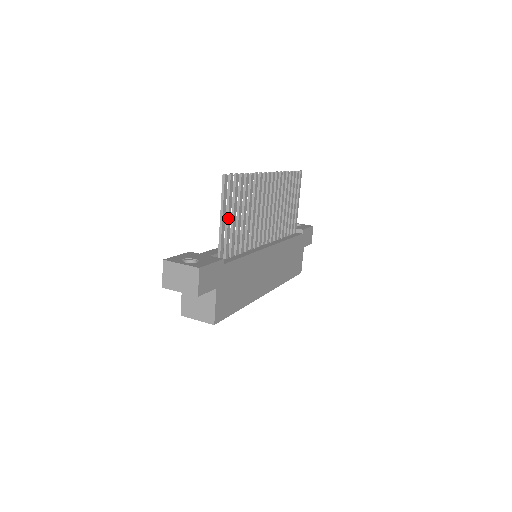
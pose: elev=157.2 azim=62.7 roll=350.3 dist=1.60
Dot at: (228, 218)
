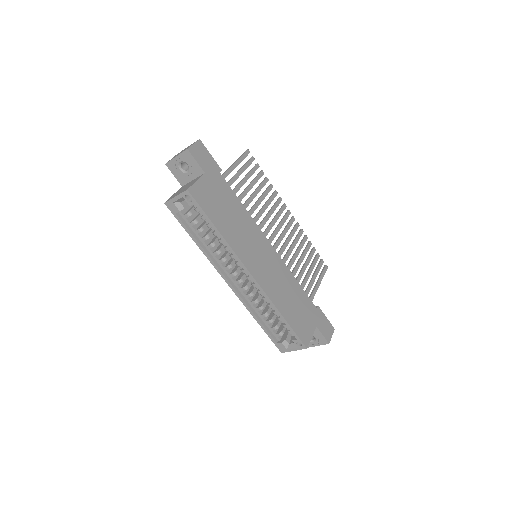
Dot at: (239, 171)
